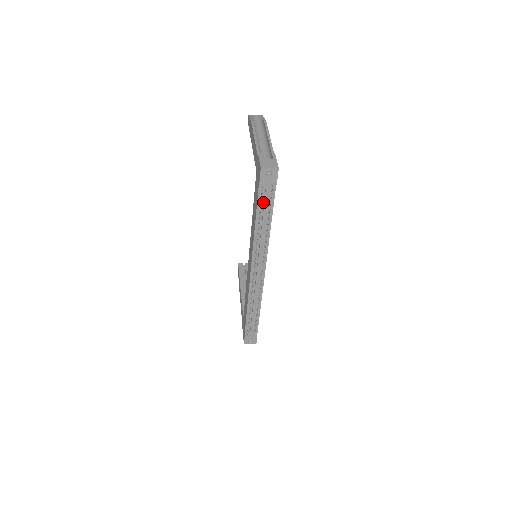
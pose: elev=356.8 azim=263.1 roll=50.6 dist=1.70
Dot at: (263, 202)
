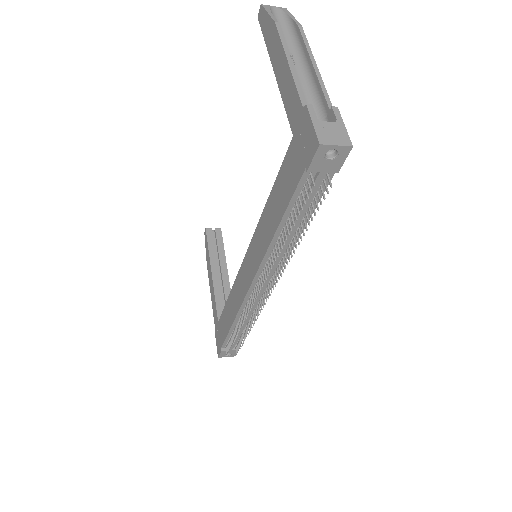
Dot at: occluded
